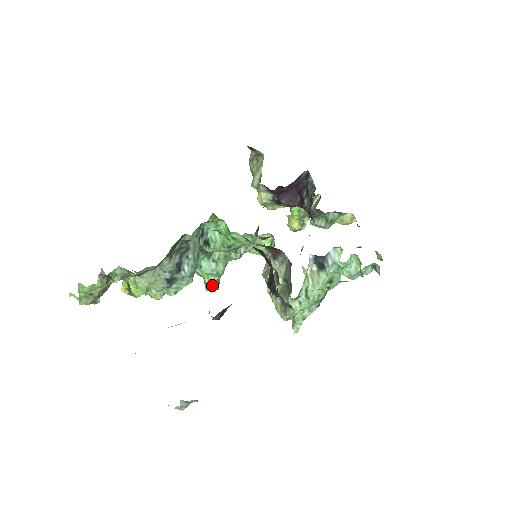
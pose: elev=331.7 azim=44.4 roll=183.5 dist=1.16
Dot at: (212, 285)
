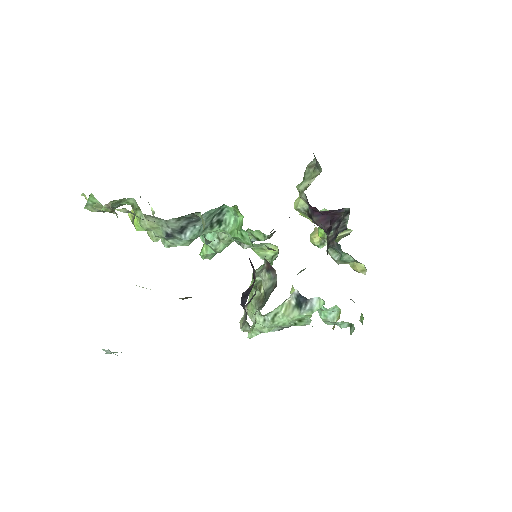
Dot at: (206, 254)
